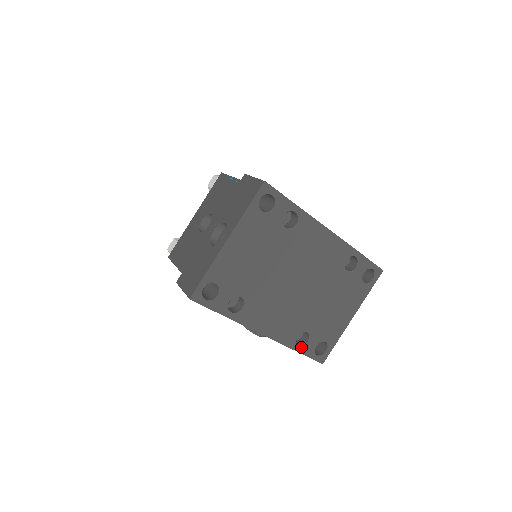
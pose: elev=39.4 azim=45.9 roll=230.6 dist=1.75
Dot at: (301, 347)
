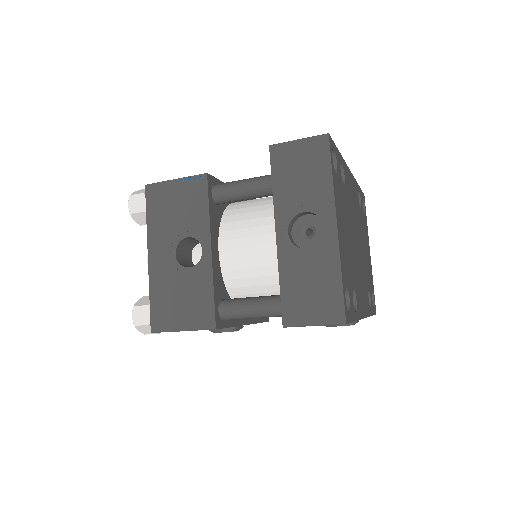
Dot at: (371, 309)
